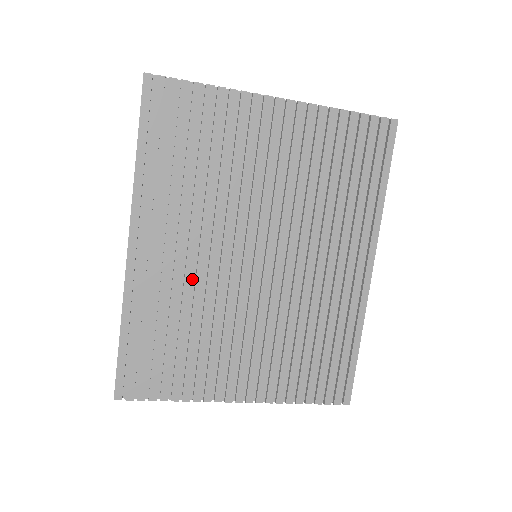
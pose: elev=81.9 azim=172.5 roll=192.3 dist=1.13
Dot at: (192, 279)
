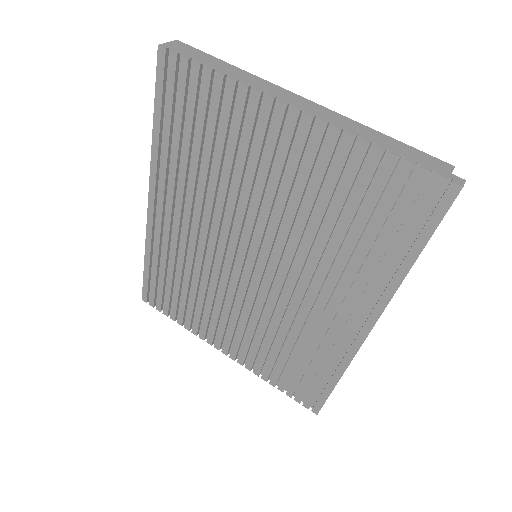
Dot at: (194, 250)
